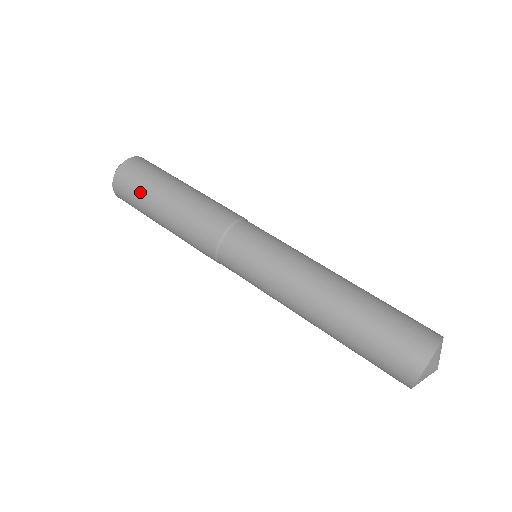
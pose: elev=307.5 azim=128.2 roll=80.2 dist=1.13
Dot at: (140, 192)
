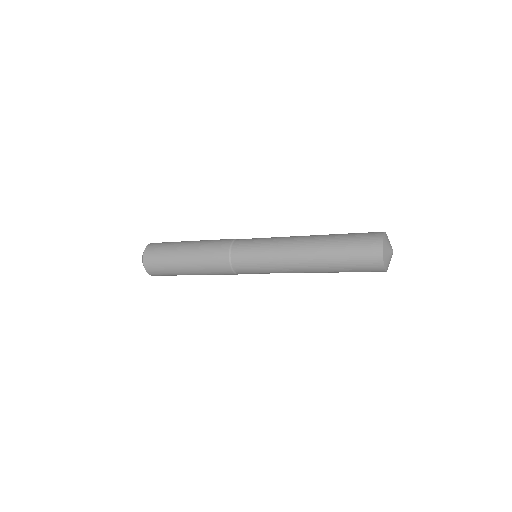
Dot at: (165, 258)
